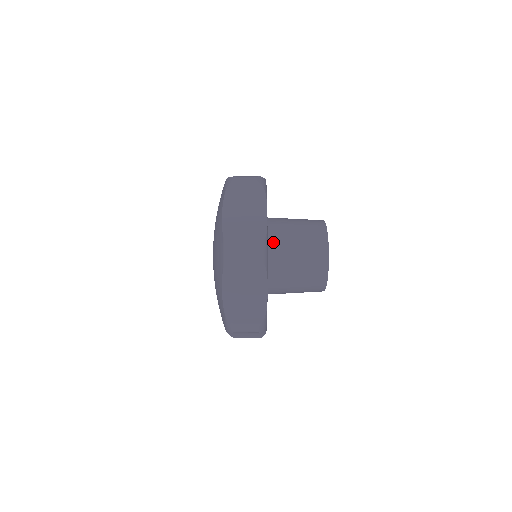
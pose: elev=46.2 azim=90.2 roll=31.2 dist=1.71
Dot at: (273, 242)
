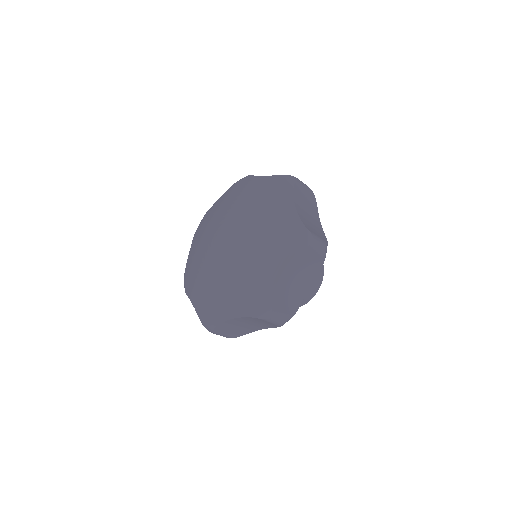
Dot at: occluded
